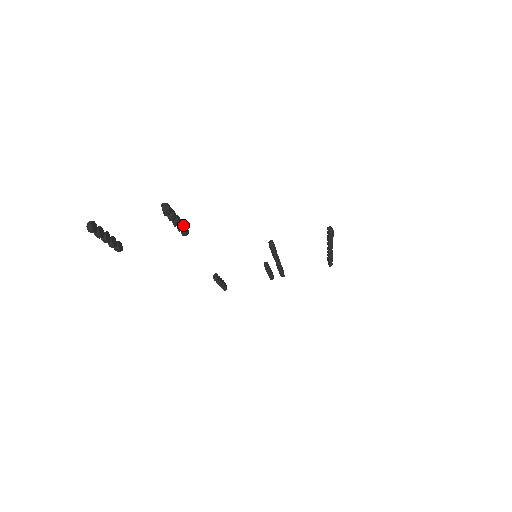
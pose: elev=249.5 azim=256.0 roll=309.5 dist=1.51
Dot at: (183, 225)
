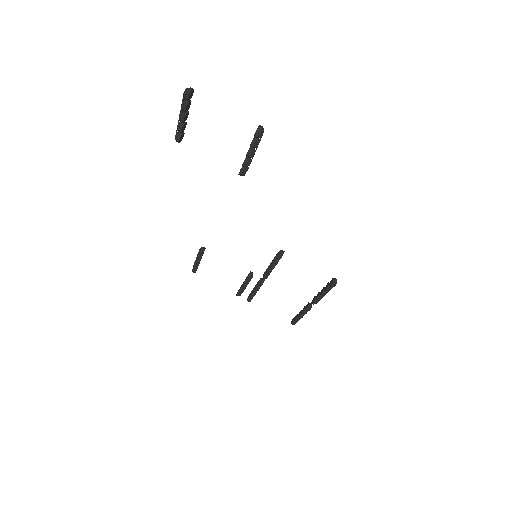
Dot at: (250, 163)
